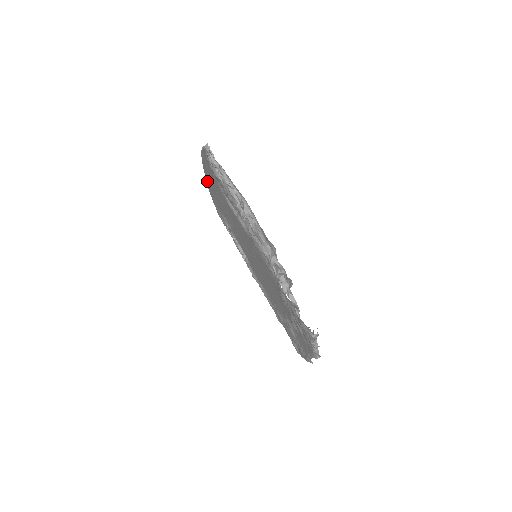
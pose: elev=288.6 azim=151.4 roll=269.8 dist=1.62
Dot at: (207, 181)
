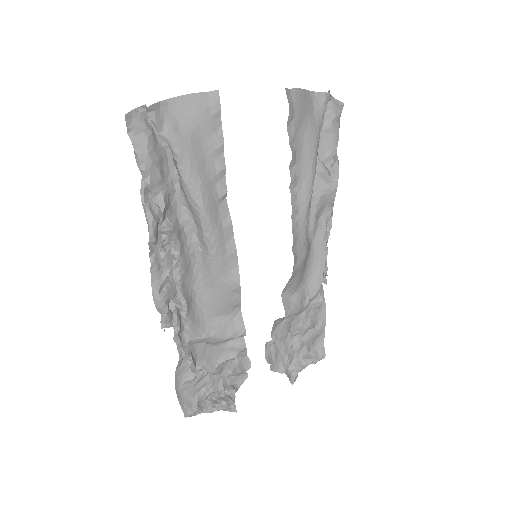
Dot at: occluded
